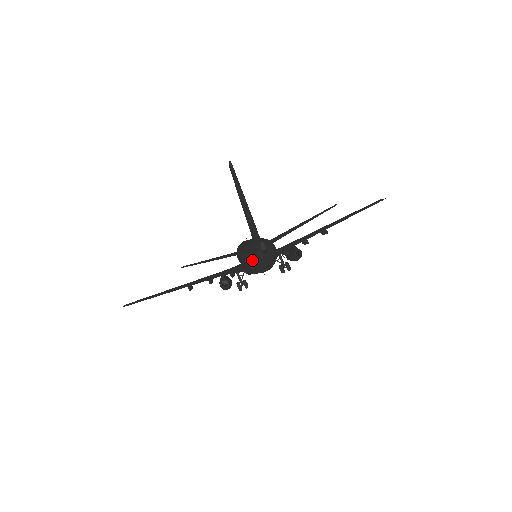
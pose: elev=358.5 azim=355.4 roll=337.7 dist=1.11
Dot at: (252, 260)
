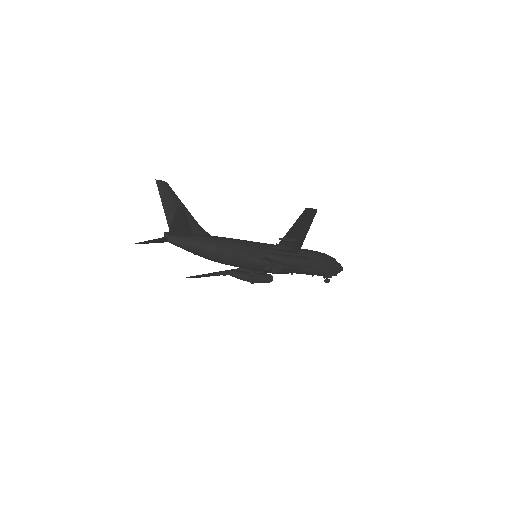
Dot at: occluded
